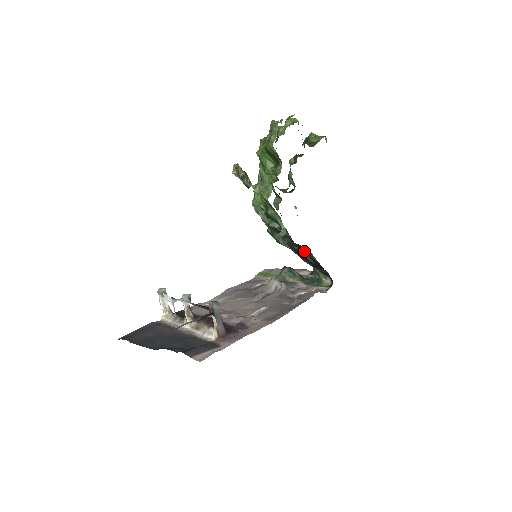
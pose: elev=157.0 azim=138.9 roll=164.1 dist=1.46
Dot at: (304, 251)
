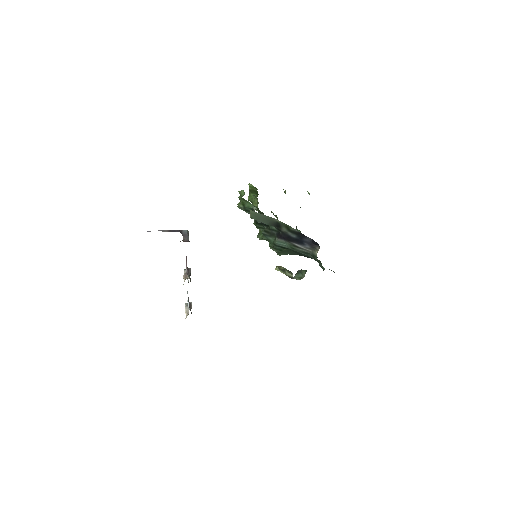
Dot at: (284, 229)
